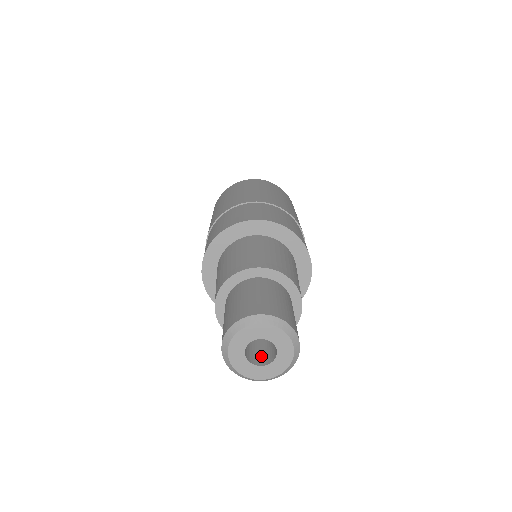
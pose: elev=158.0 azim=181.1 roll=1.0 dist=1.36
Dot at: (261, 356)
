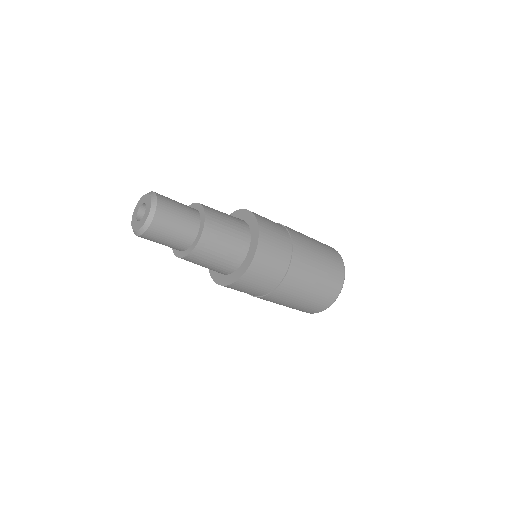
Dot at: occluded
